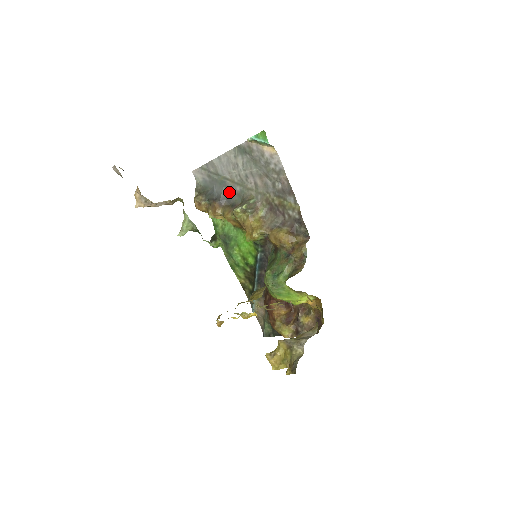
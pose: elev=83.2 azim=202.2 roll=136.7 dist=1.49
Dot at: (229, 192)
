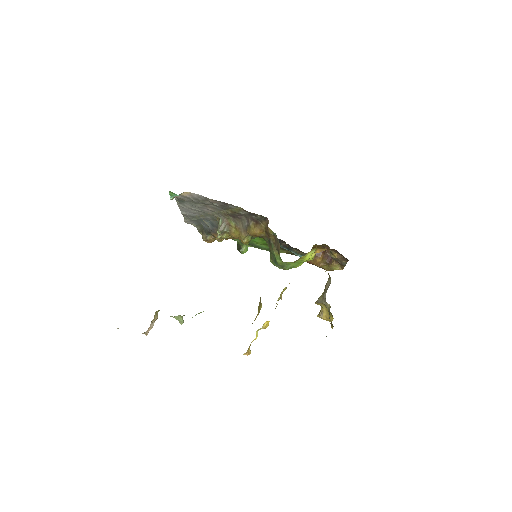
Dot at: (210, 221)
